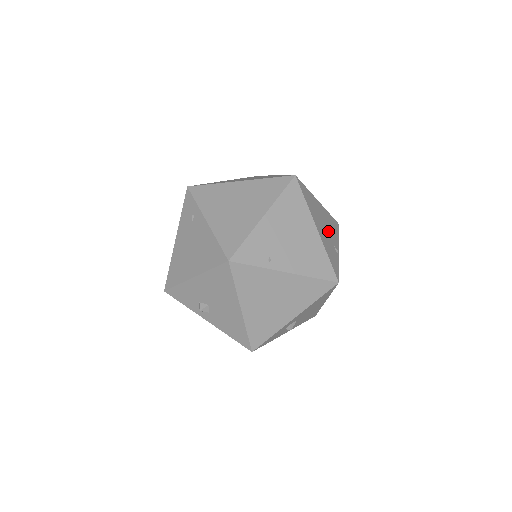
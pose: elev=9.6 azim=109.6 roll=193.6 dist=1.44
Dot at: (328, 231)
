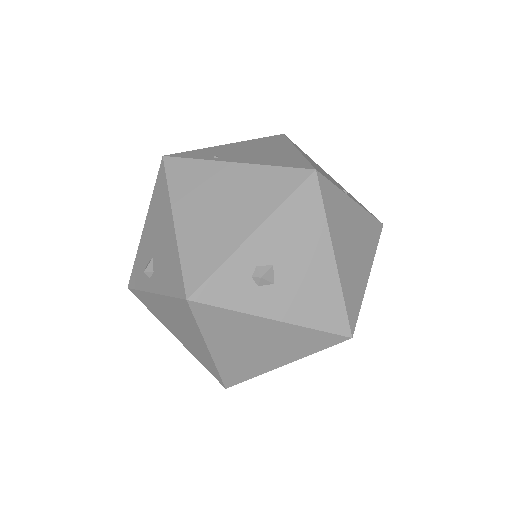
Dot at: occluded
